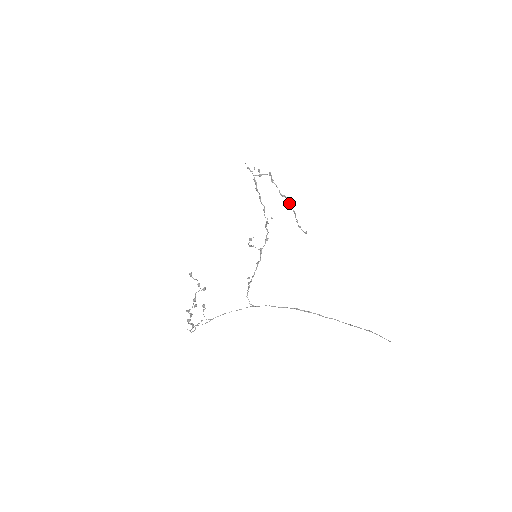
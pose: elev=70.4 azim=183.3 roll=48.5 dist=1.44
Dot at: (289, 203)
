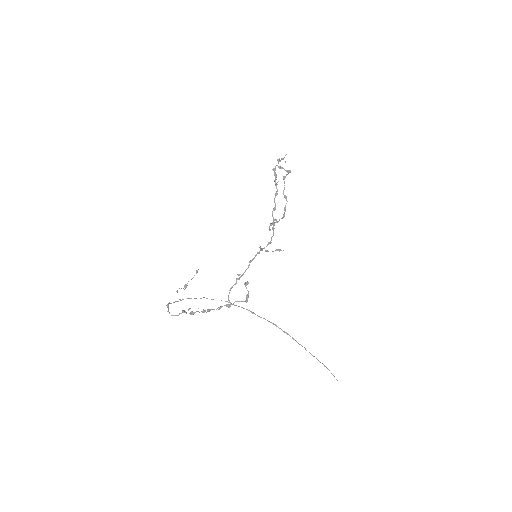
Dot at: (285, 206)
